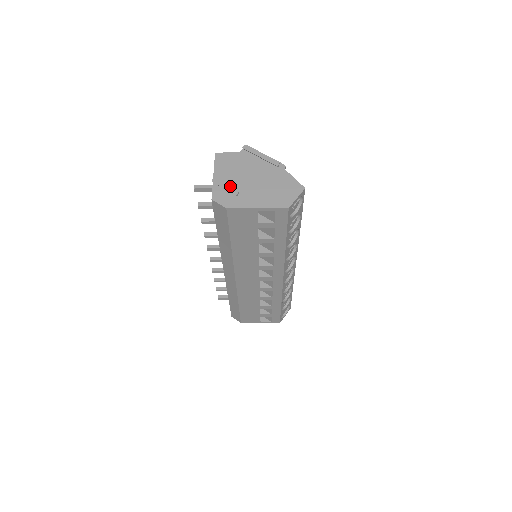
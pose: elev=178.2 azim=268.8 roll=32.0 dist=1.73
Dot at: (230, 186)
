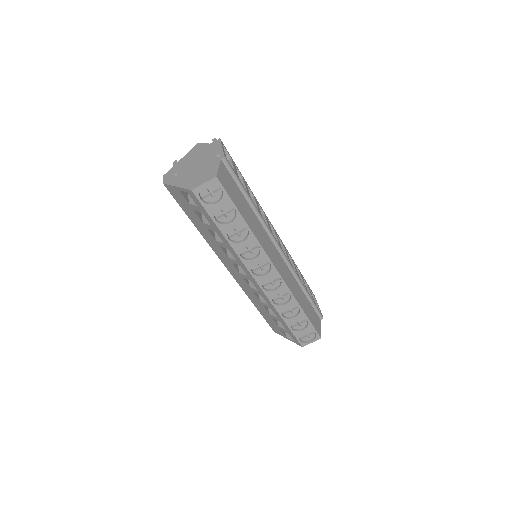
Dot at: (180, 168)
